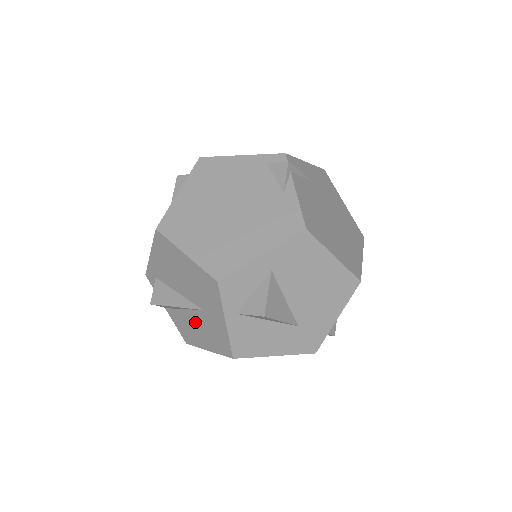
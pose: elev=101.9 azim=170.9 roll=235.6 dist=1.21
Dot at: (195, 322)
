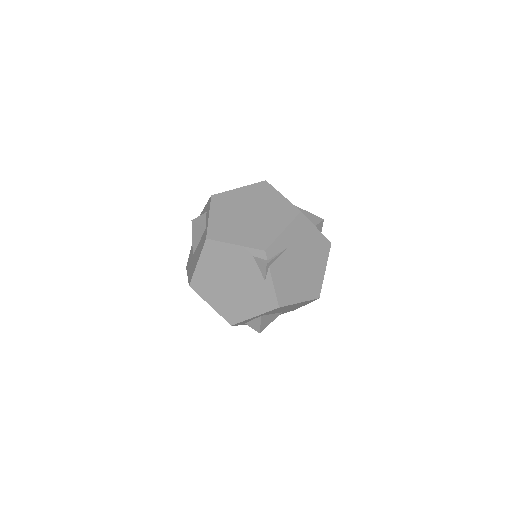
Dot at: occluded
